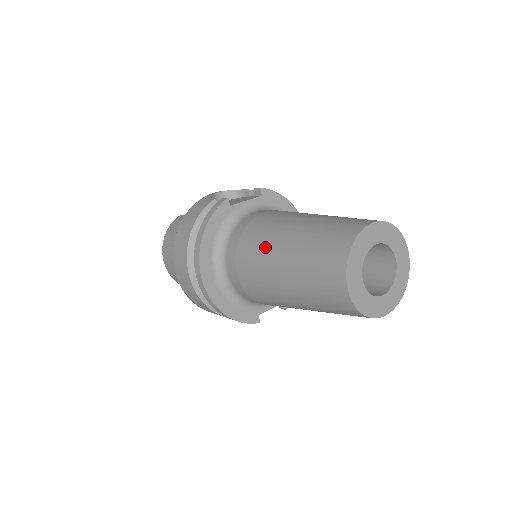
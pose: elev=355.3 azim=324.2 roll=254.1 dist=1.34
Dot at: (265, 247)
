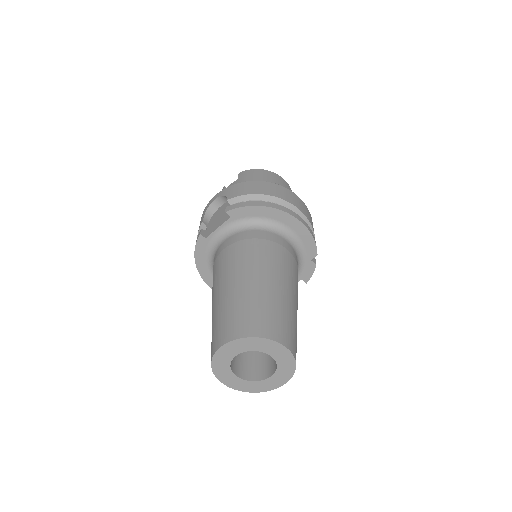
Dot at: occluded
